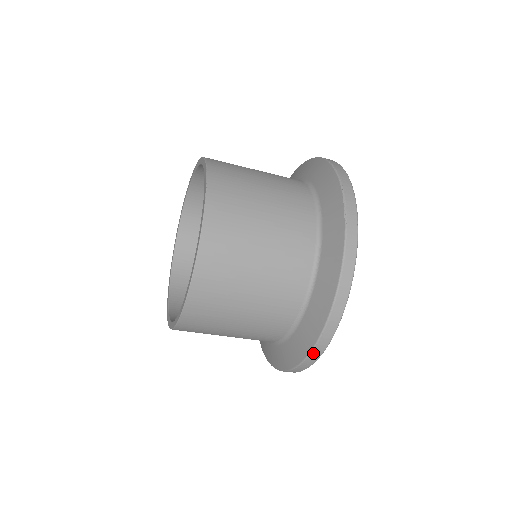
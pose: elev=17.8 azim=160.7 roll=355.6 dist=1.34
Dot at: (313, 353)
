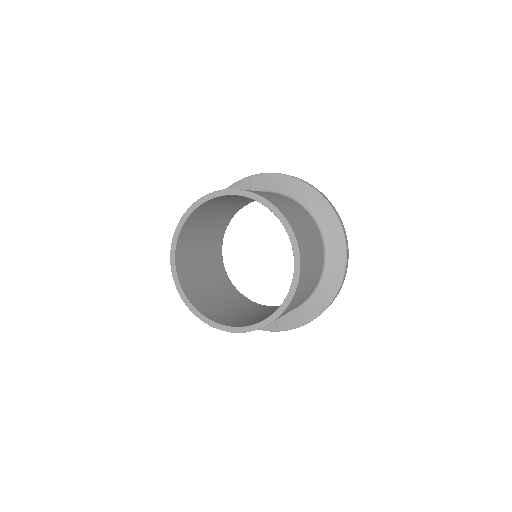
Dot at: (286, 330)
